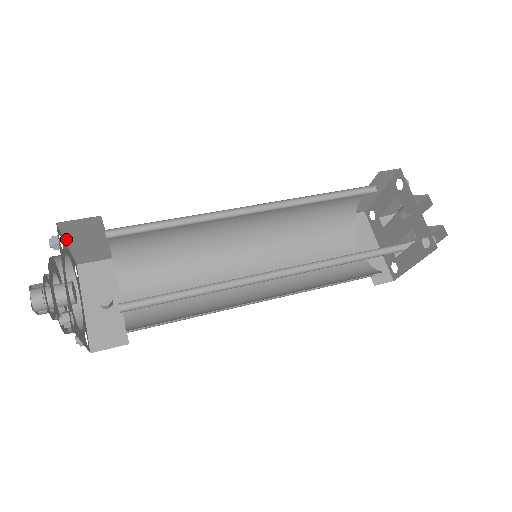
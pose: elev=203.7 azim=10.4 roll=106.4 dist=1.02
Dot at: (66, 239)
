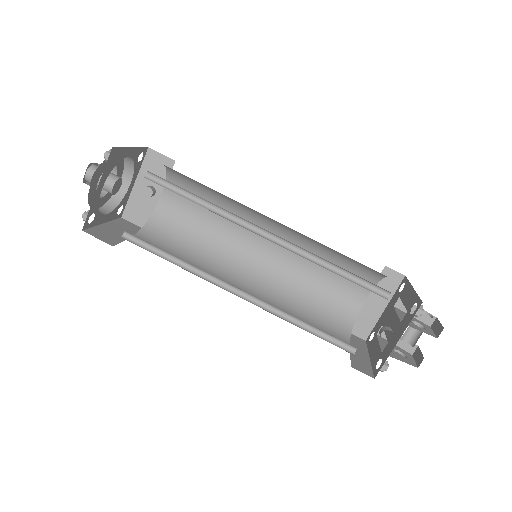
Dot at: (128, 147)
